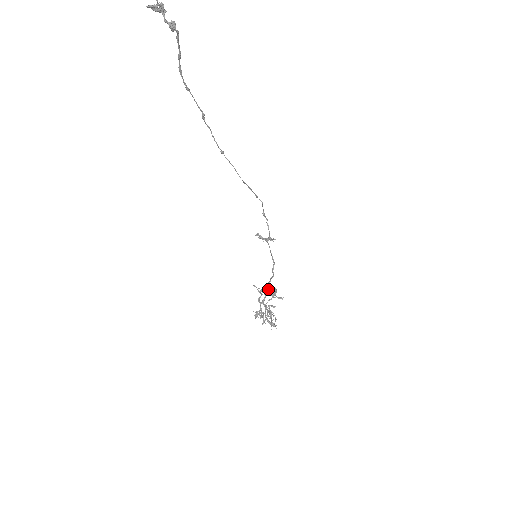
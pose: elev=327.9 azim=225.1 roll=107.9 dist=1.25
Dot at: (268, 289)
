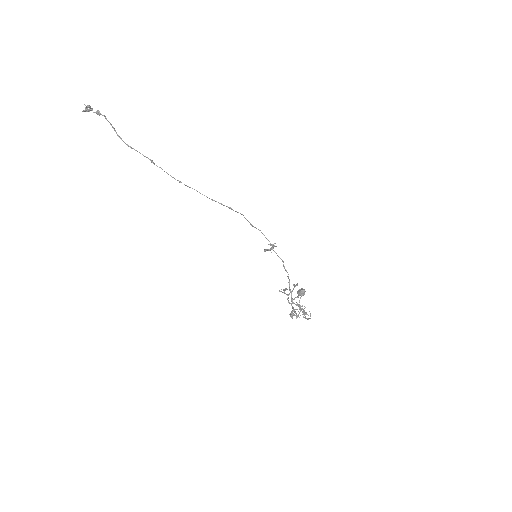
Dot at: (297, 292)
